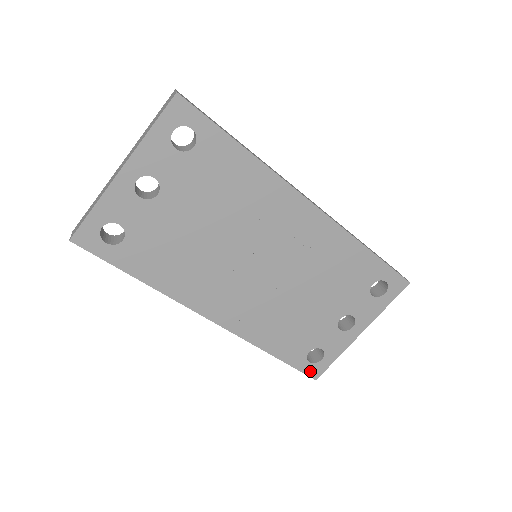
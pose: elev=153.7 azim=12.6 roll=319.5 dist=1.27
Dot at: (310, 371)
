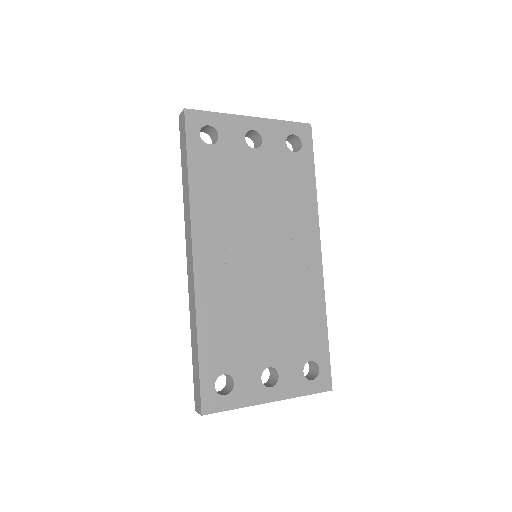
Dot at: (207, 398)
